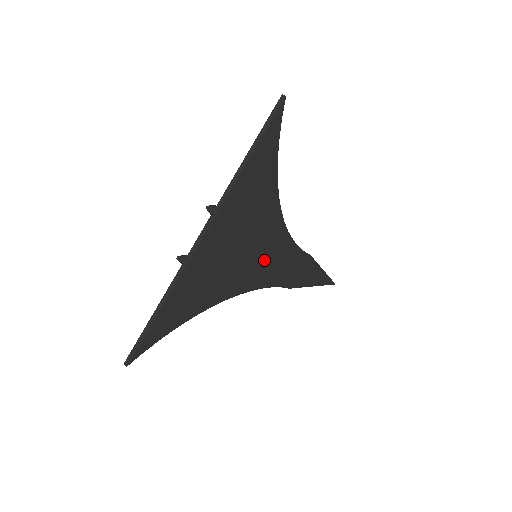
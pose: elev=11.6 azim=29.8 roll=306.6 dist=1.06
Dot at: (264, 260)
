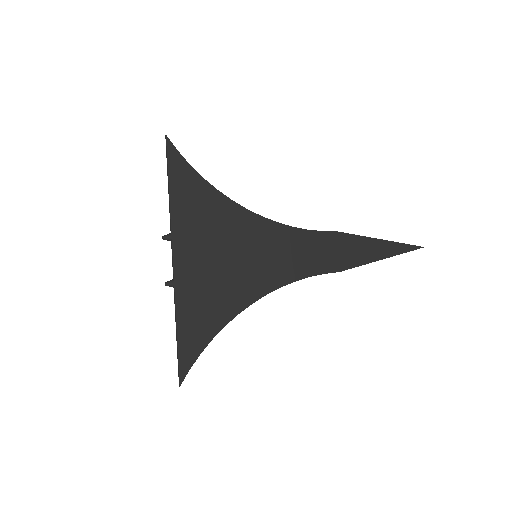
Dot at: (269, 256)
